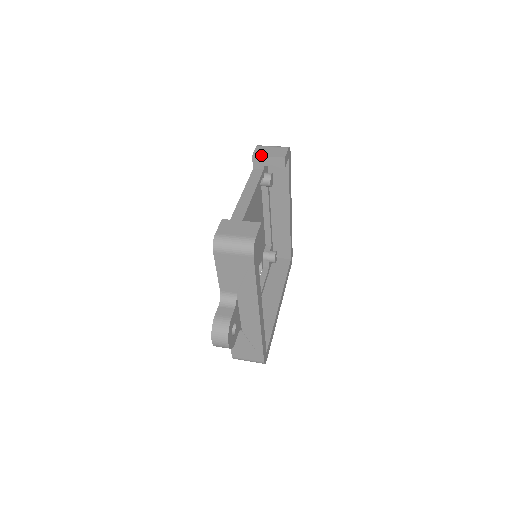
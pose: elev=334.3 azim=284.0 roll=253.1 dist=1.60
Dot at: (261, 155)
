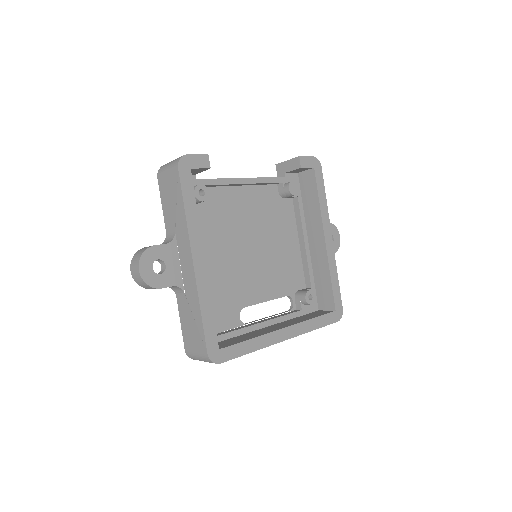
Dot at: (283, 162)
